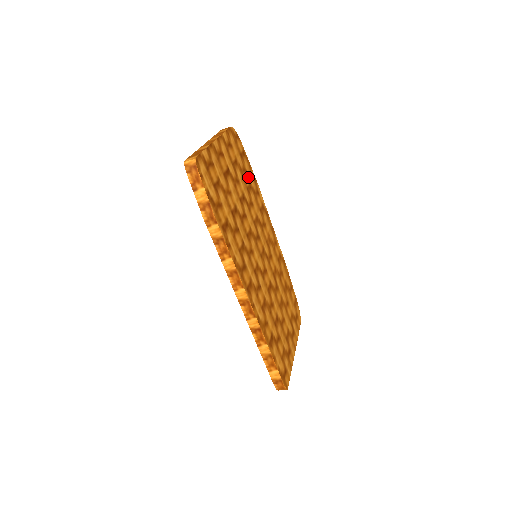
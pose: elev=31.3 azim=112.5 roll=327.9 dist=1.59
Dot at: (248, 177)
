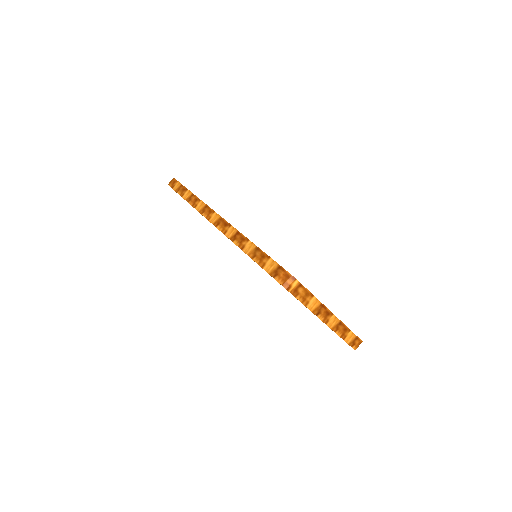
Dot at: occluded
